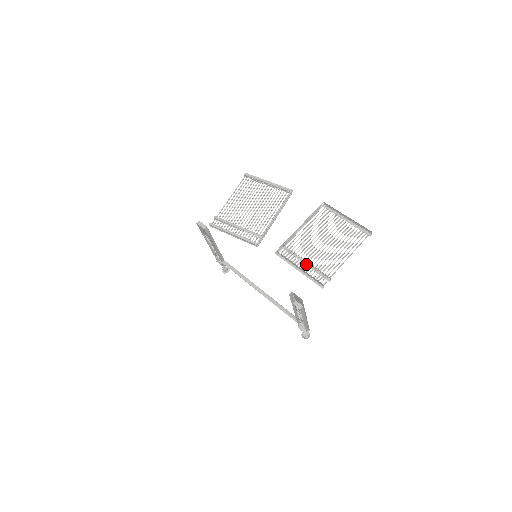
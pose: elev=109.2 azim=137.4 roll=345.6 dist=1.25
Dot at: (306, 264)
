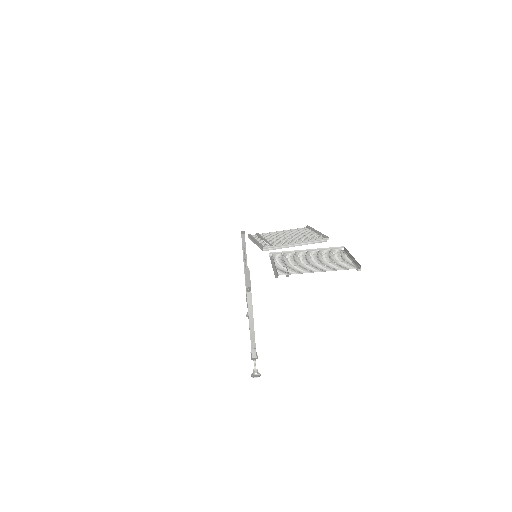
Dot at: (283, 264)
